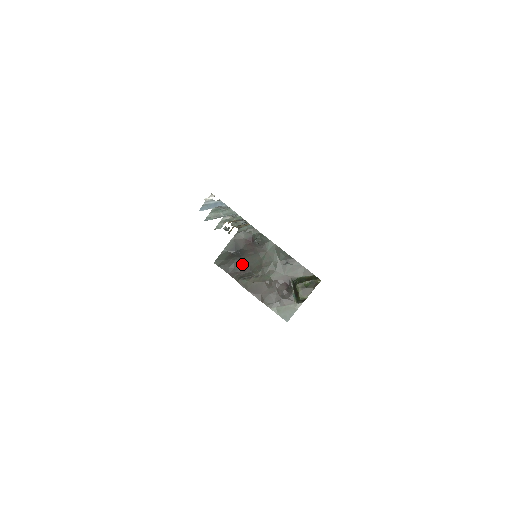
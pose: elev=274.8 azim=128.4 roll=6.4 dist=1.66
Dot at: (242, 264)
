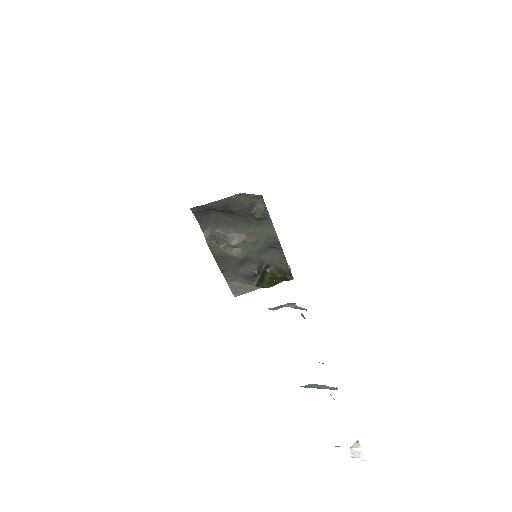
Dot at: (221, 220)
